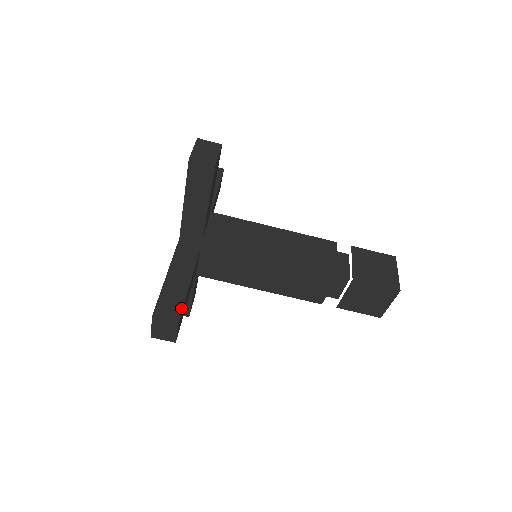
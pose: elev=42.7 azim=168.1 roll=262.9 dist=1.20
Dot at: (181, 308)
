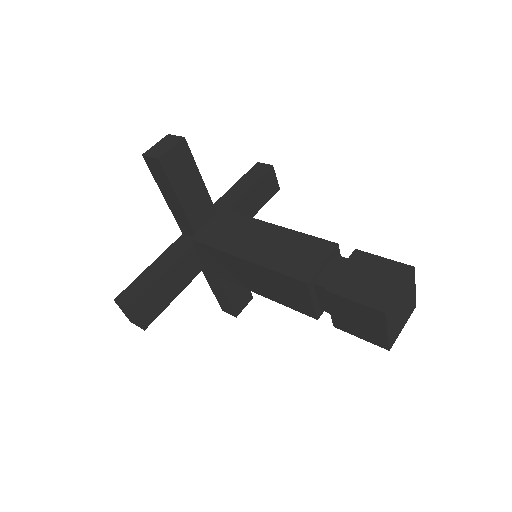
Dot at: (138, 297)
